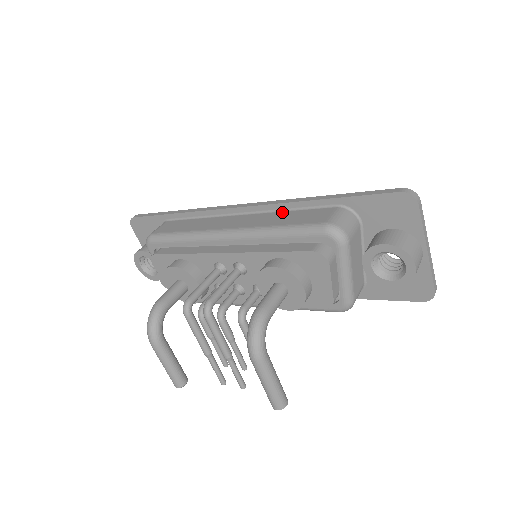
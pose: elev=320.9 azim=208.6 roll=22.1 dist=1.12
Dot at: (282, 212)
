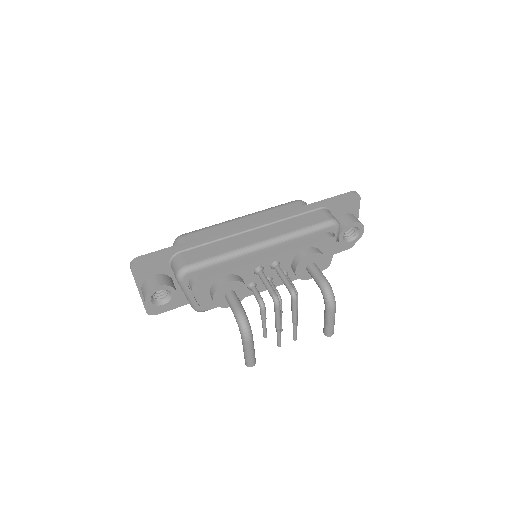
Dot at: (287, 220)
